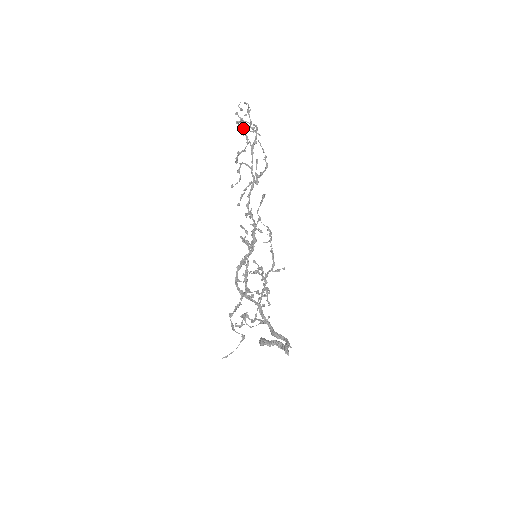
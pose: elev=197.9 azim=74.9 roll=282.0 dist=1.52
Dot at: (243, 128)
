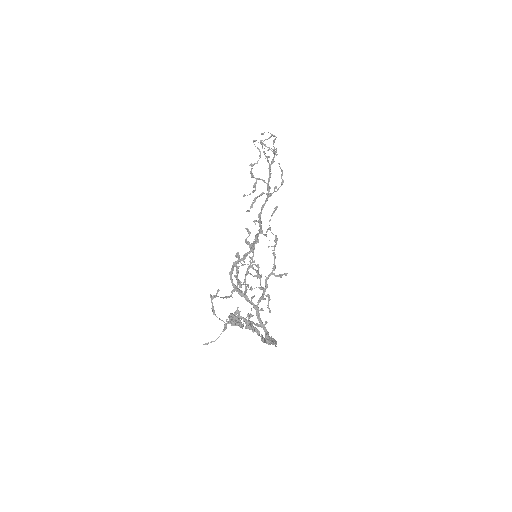
Dot at: (264, 151)
